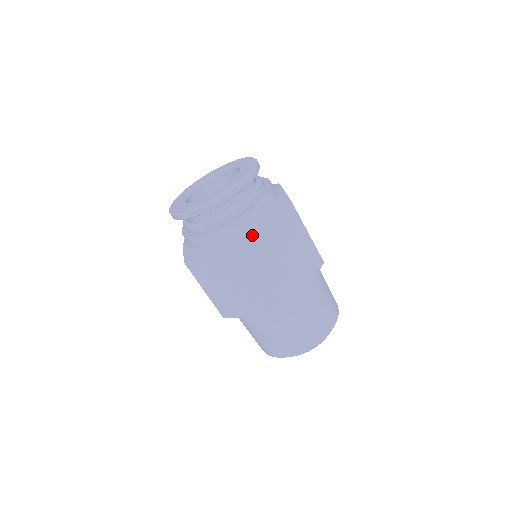
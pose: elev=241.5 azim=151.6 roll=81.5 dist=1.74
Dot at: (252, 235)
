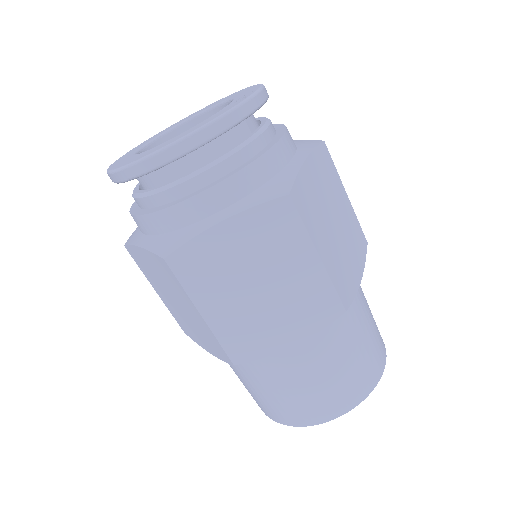
Dot at: (189, 241)
